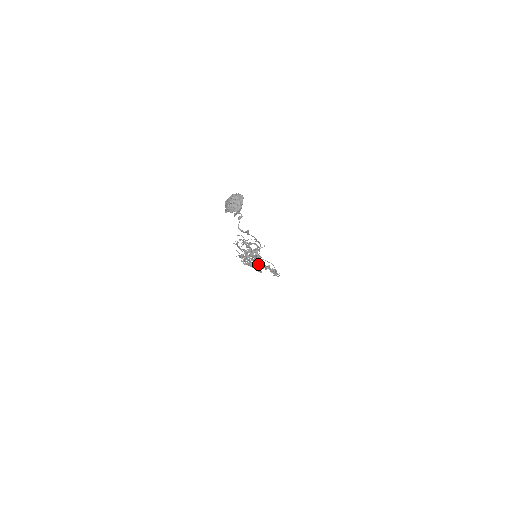
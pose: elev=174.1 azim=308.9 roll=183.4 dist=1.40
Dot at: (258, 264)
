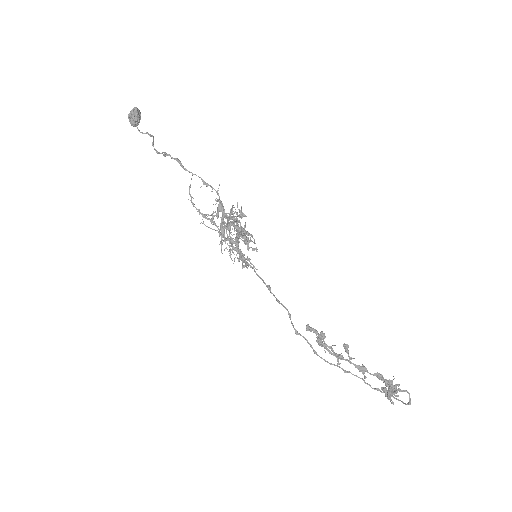
Dot at: (232, 214)
